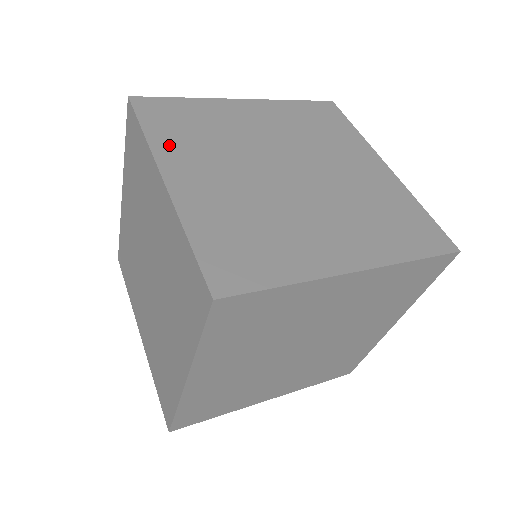
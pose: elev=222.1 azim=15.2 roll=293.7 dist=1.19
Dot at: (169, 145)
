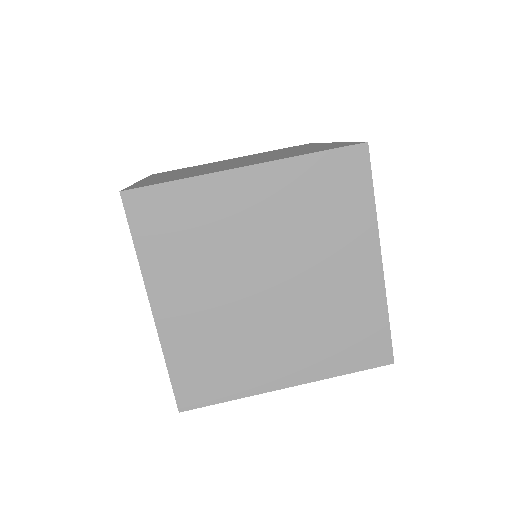
Dot at: occluded
